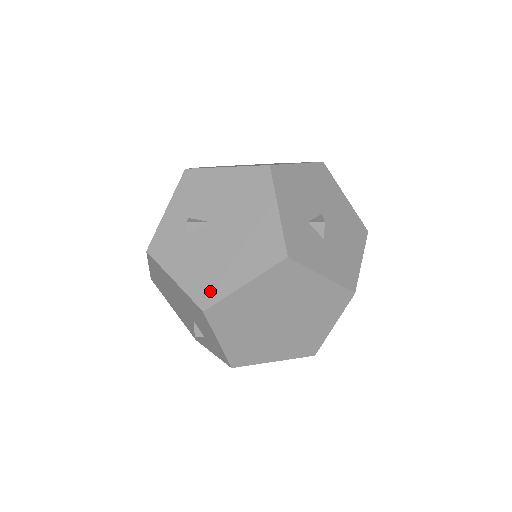
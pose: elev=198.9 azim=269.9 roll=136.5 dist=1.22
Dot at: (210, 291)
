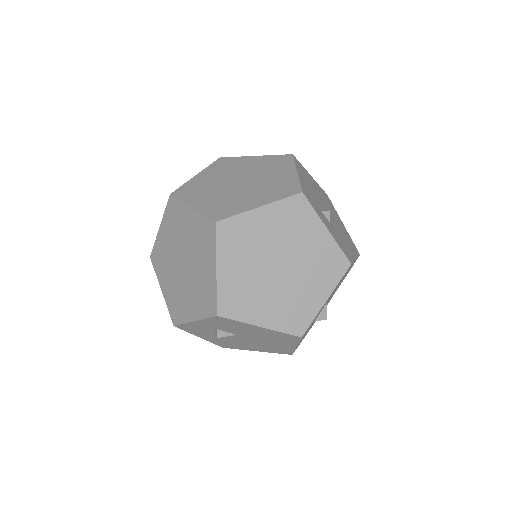
Dot at: (230, 346)
